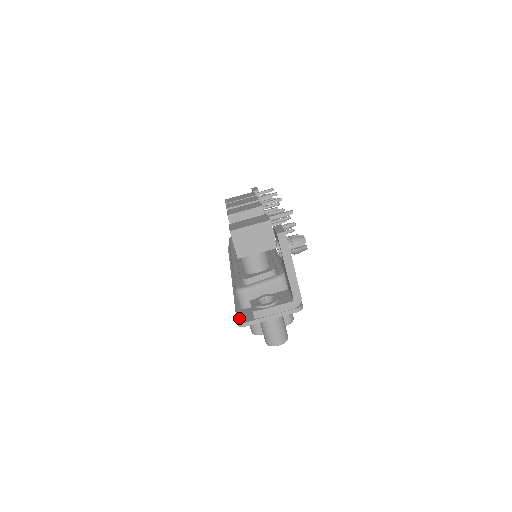
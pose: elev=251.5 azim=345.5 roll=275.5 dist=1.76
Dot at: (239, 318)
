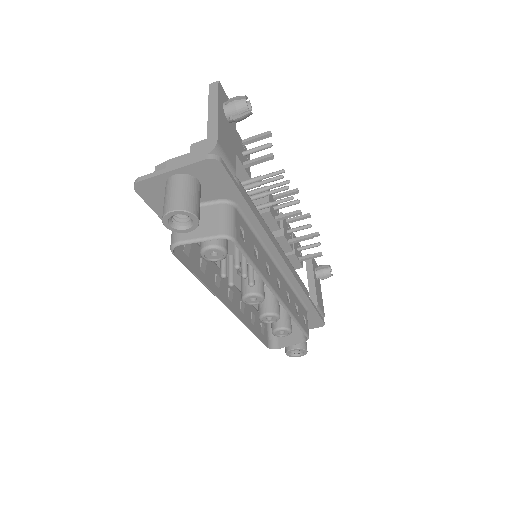
Dot at: occluded
